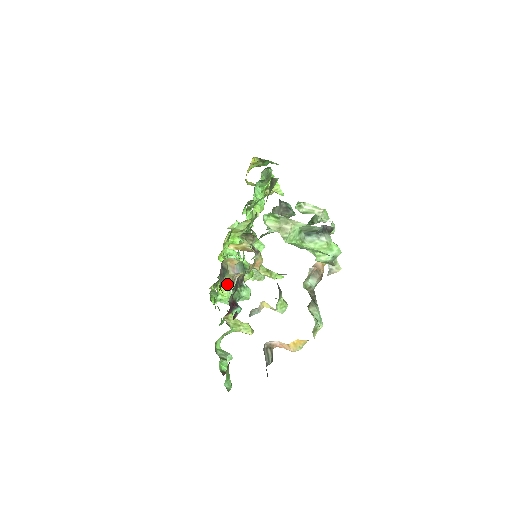
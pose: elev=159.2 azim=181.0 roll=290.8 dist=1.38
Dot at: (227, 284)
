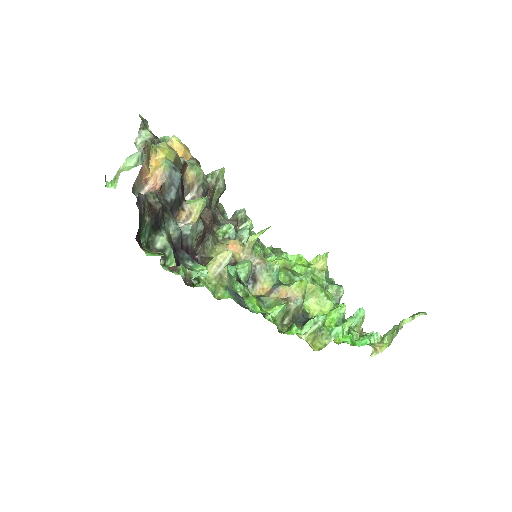
Dot at: occluded
